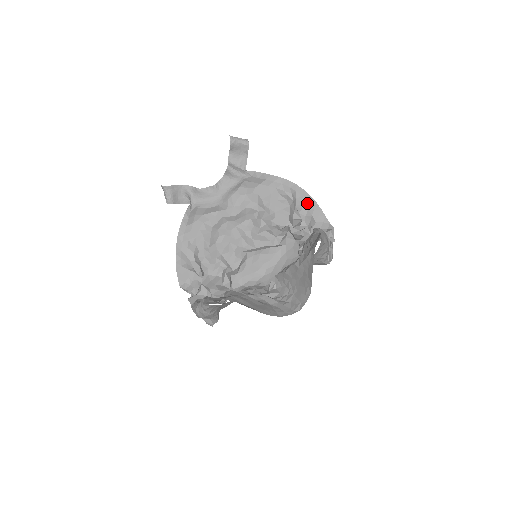
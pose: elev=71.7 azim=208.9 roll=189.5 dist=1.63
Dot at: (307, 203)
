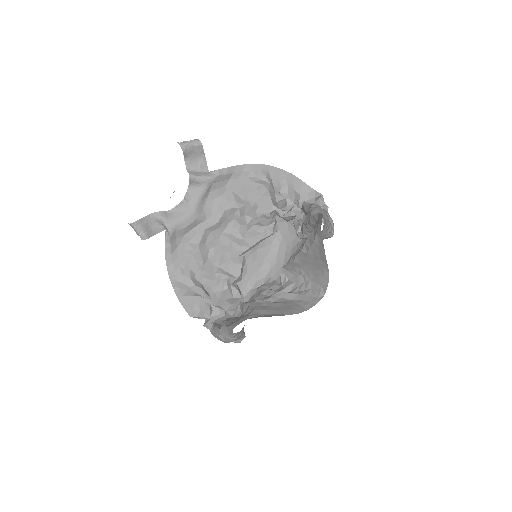
Dot at: (284, 179)
